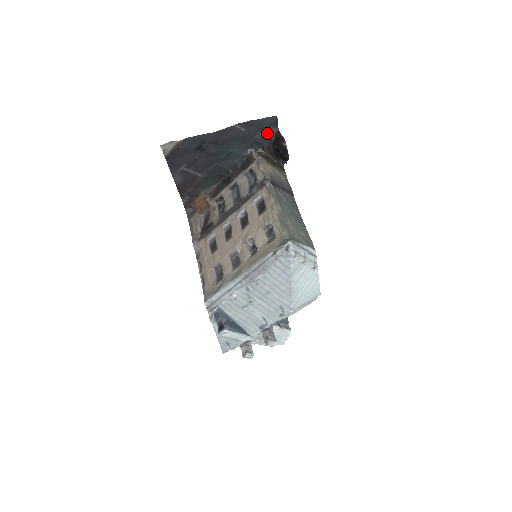
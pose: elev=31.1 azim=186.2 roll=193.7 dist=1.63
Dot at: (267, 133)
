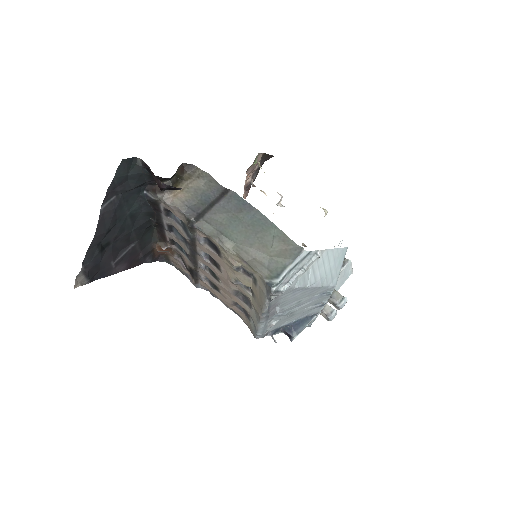
Dot at: (136, 175)
